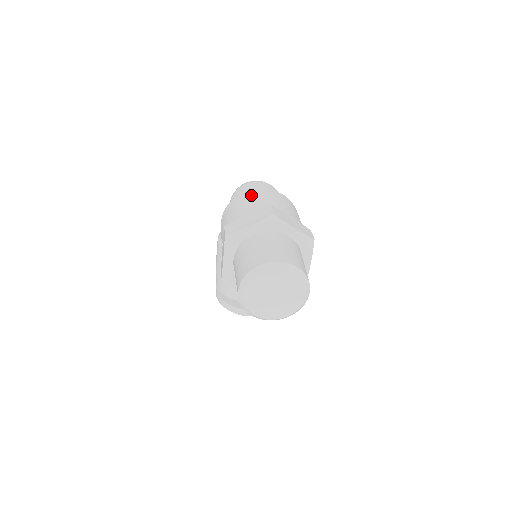
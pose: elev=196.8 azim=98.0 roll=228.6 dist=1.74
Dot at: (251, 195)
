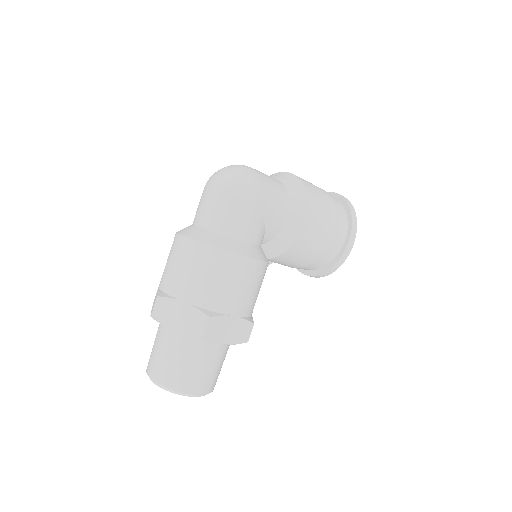
Dot at: (172, 248)
